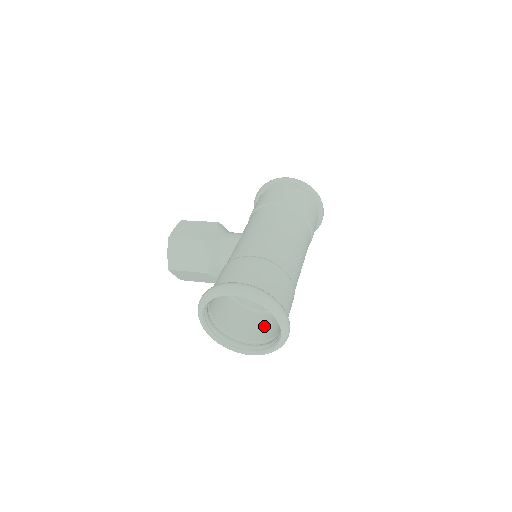
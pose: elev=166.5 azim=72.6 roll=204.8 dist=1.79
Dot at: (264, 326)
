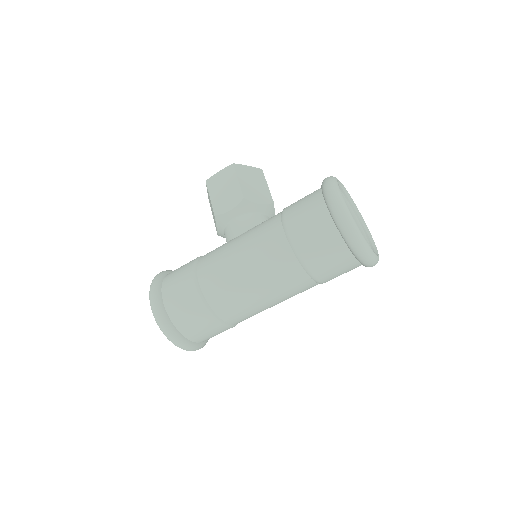
Dot at: occluded
